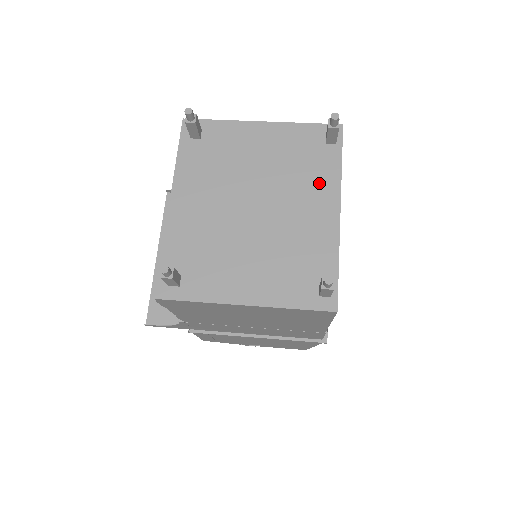
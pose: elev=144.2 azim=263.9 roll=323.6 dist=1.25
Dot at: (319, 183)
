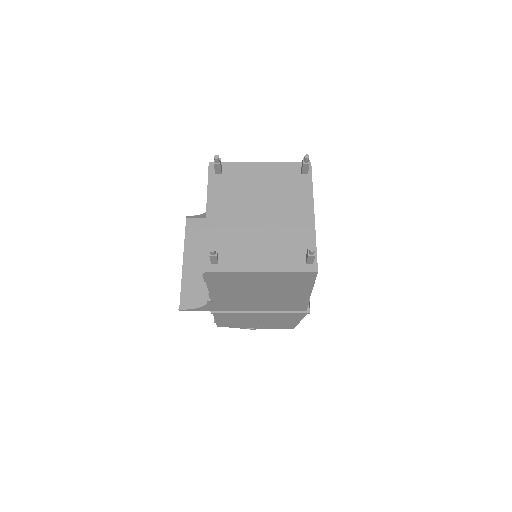
Dot at: (300, 198)
